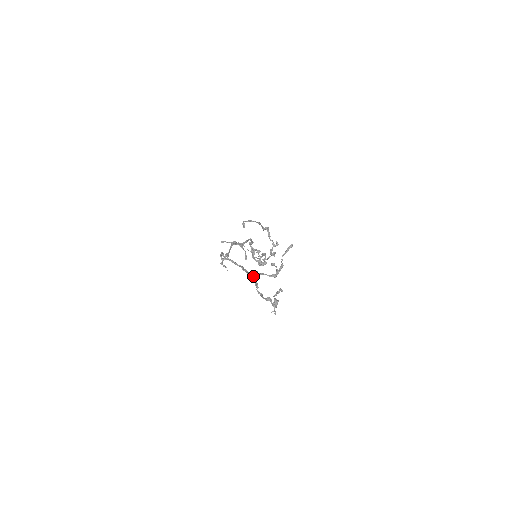
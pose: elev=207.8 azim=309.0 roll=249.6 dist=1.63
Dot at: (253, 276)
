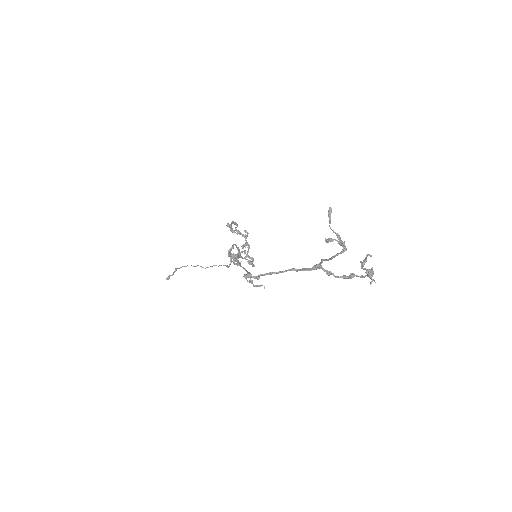
Dot at: (317, 267)
